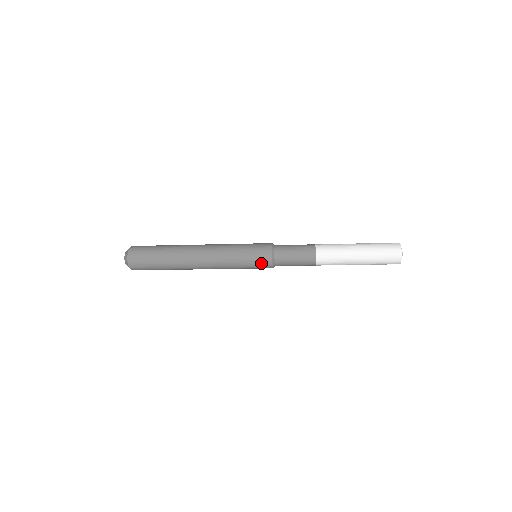
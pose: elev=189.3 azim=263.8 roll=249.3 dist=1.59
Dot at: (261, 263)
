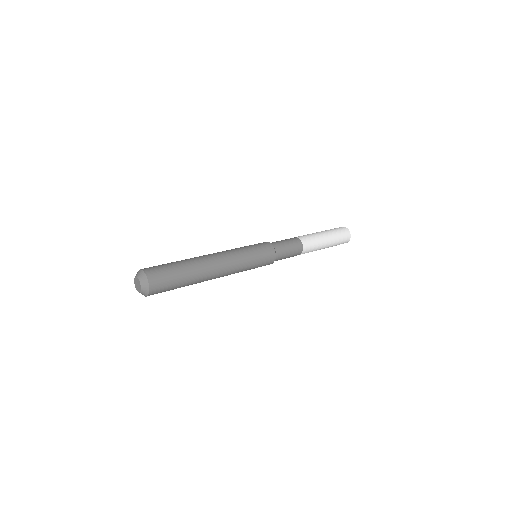
Dot at: (267, 262)
